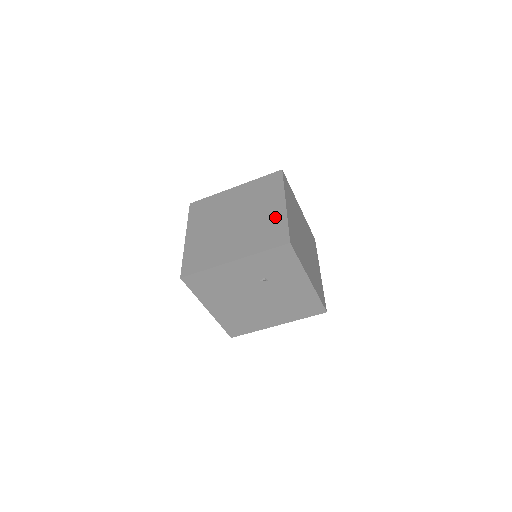
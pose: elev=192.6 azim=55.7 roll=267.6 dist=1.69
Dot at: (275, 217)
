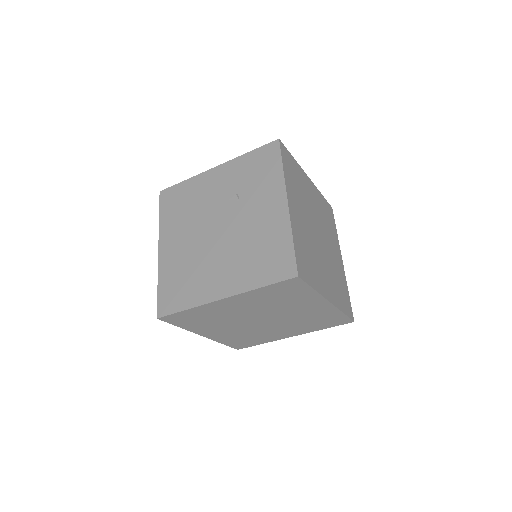
Dot at: occluded
